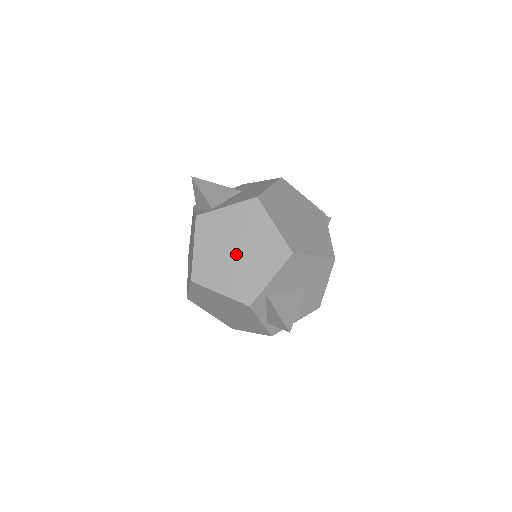
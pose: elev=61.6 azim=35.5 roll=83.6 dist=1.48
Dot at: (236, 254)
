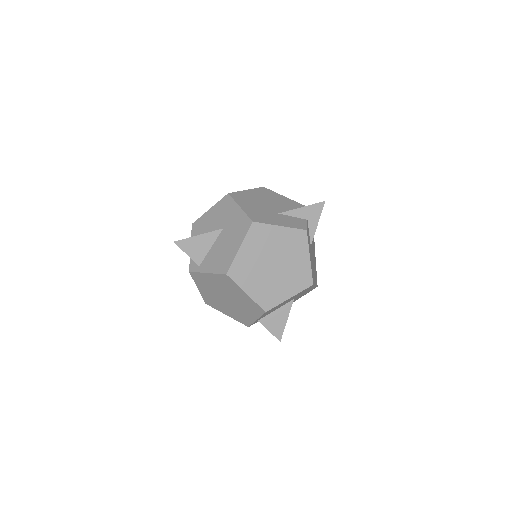
Dot at: (227, 300)
